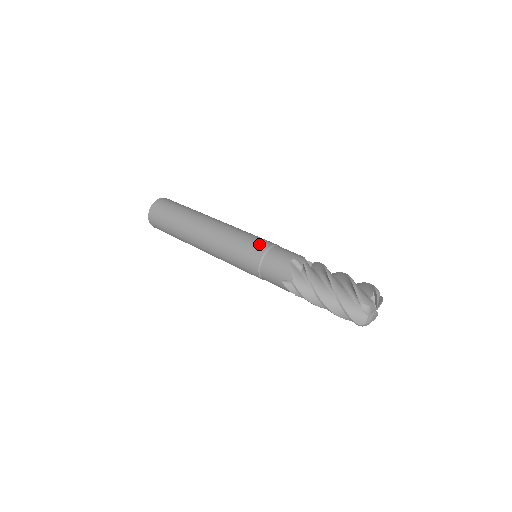
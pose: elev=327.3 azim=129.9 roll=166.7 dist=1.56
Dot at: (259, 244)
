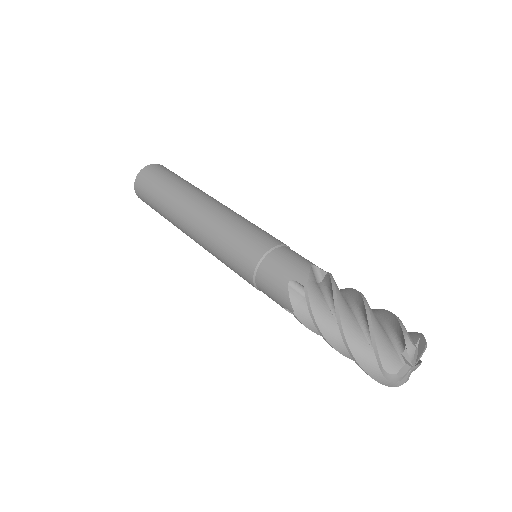
Dot at: (249, 251)
